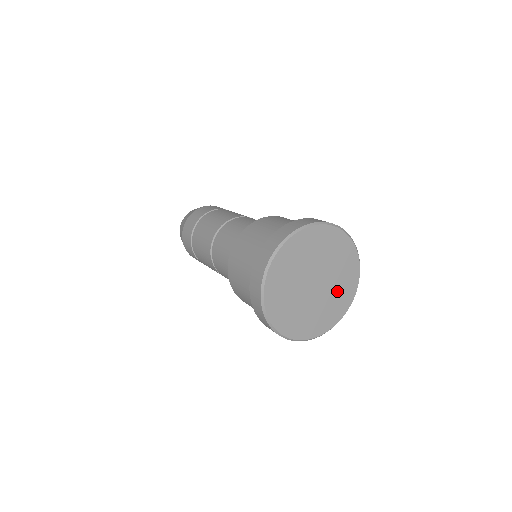
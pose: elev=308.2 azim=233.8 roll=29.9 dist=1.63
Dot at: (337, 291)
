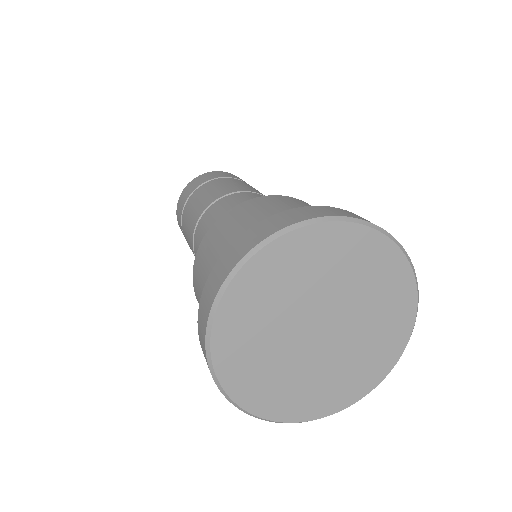
Dot at: (374, 307)
